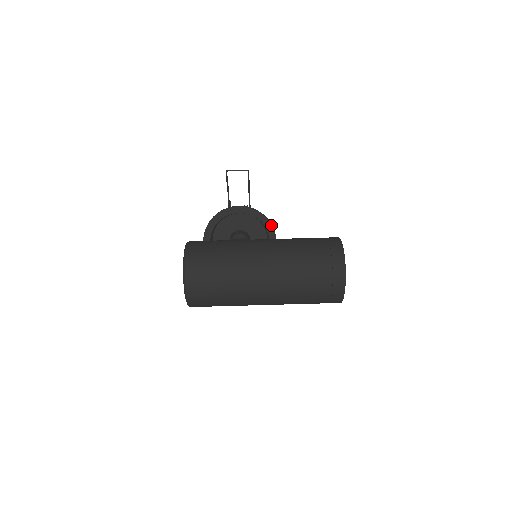
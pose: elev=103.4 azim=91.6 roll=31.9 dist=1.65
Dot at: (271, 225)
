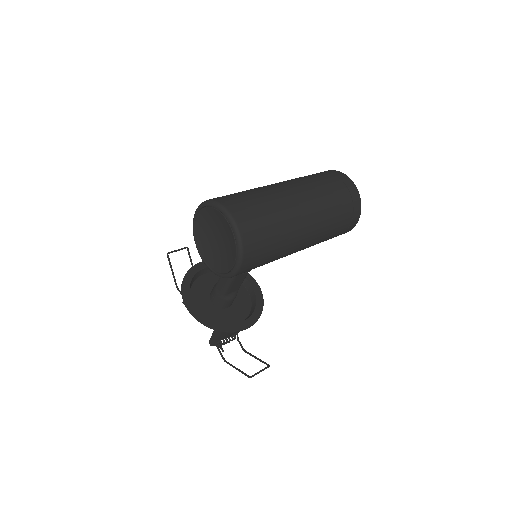
Dot at: occluded
